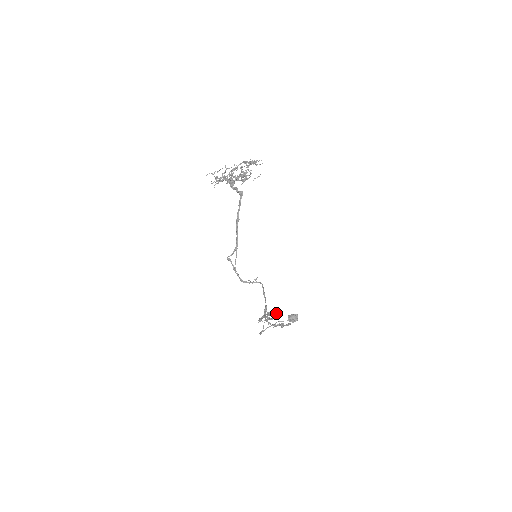
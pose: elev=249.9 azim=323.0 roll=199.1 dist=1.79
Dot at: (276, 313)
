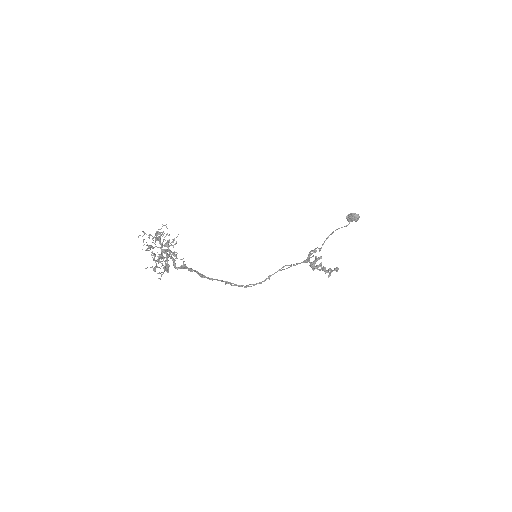
Dot at: (317, 267)
